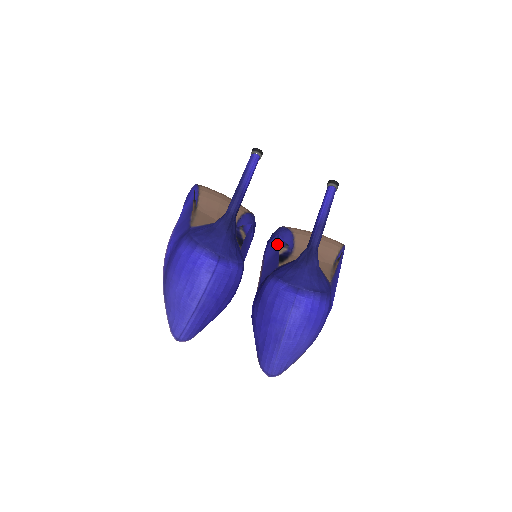
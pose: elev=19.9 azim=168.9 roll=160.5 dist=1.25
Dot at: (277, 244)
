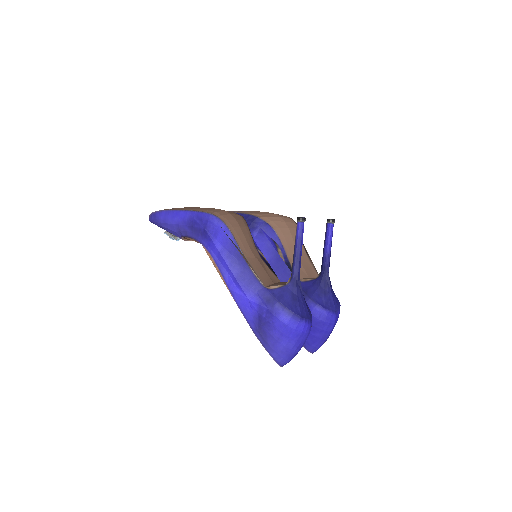
Dot at: (269, 244)
